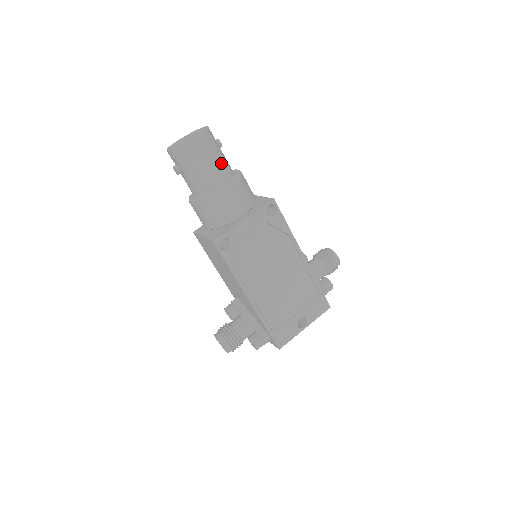
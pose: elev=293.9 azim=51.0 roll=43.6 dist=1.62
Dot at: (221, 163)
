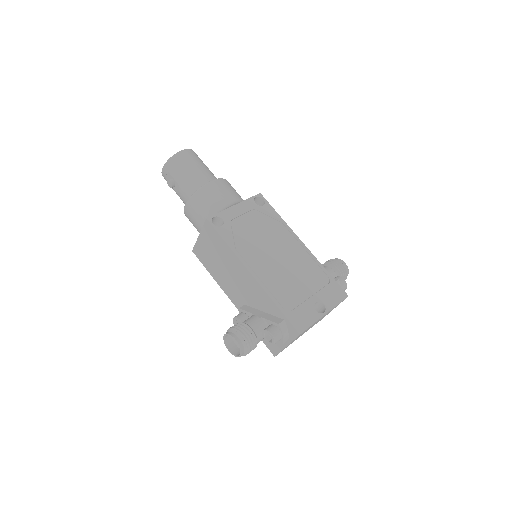
Dot at: (208, 170)
